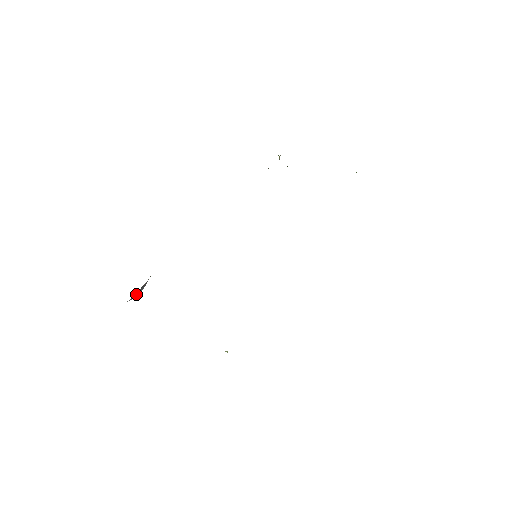
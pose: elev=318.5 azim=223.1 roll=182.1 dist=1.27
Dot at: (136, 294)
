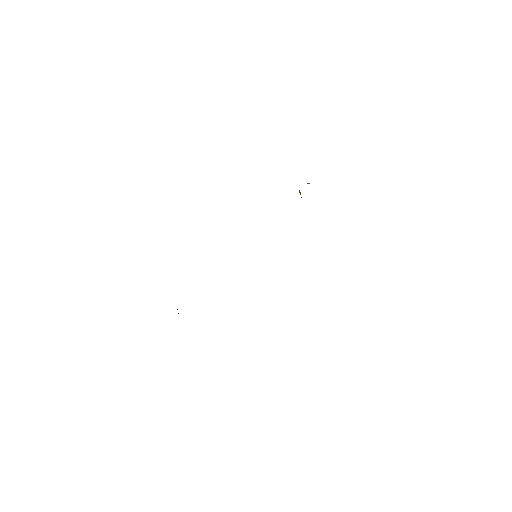
Dot at: occluded
